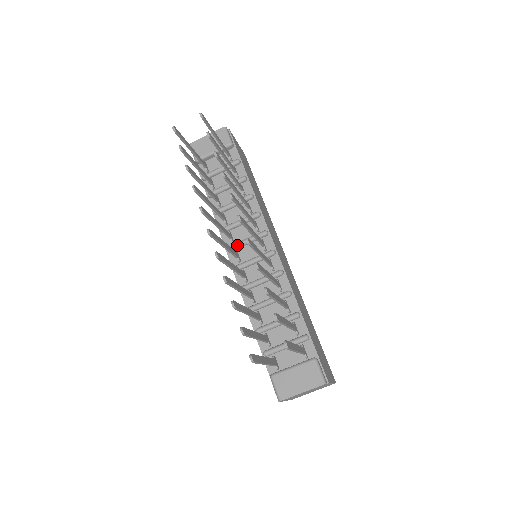
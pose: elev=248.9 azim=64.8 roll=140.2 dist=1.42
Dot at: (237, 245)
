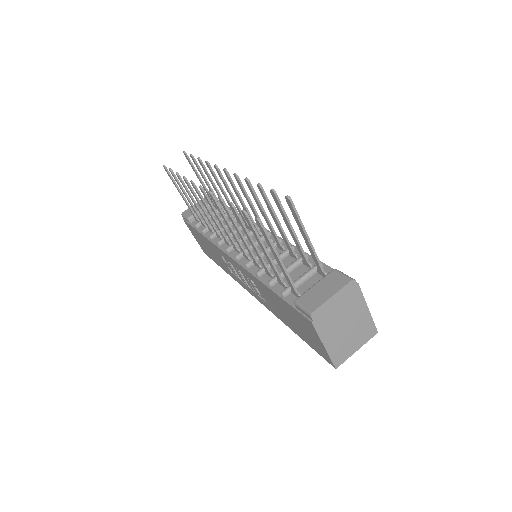
Dot at: (235, 243)
